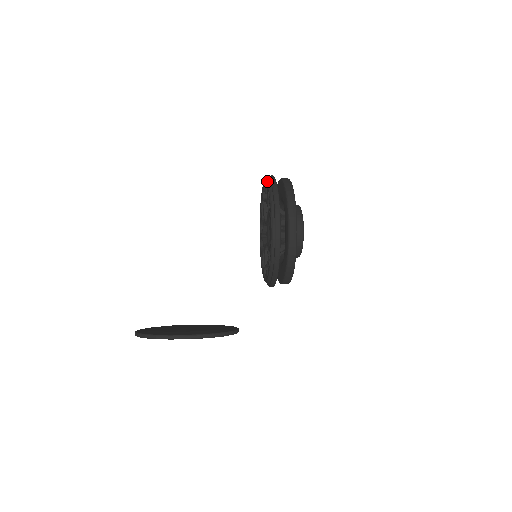
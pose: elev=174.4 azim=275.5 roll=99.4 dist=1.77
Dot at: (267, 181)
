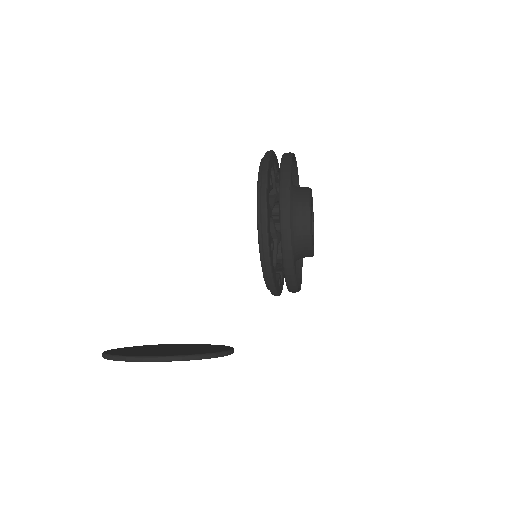
Dot at: occluded
